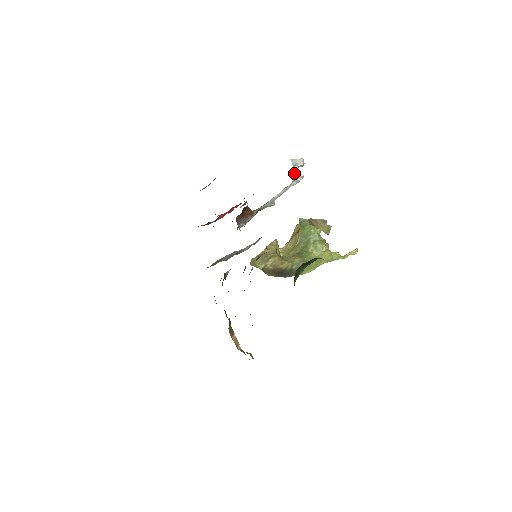
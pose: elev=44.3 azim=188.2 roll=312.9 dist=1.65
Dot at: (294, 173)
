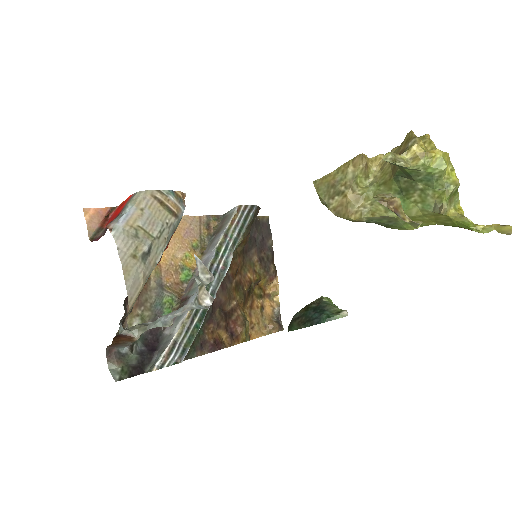
Dot at: occluded
